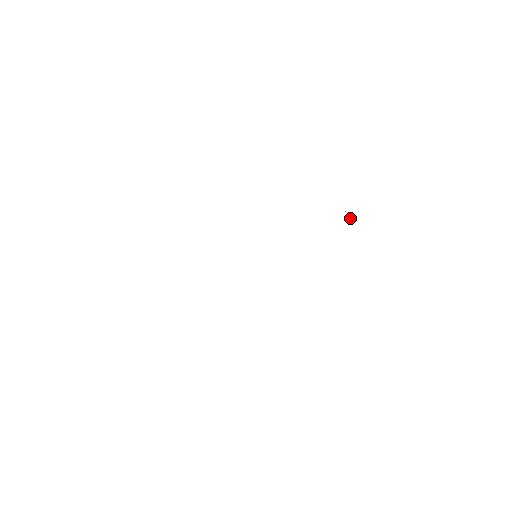
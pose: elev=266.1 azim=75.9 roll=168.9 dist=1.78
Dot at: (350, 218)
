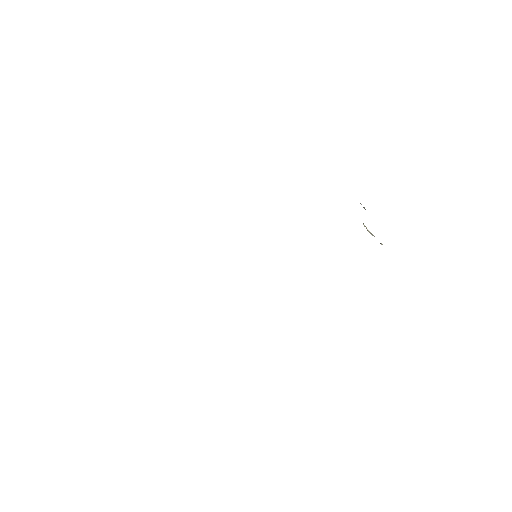
Dot at: (369, 232)
